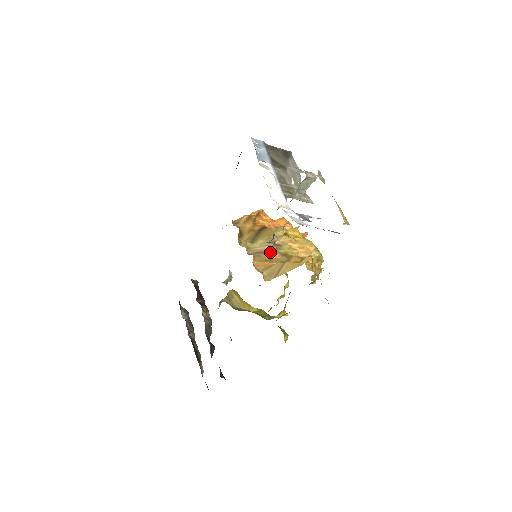
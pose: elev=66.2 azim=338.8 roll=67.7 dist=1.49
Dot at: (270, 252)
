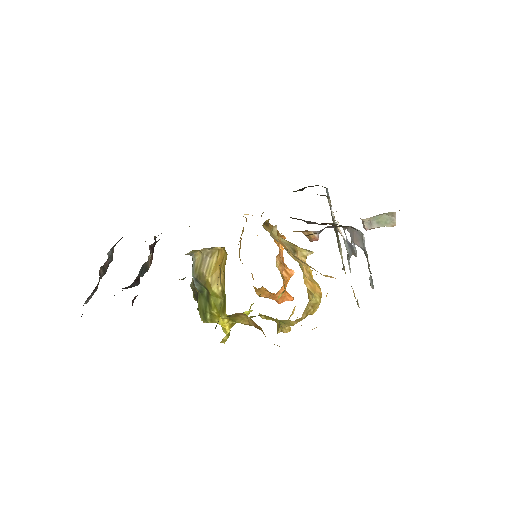
Dot at: occluded
